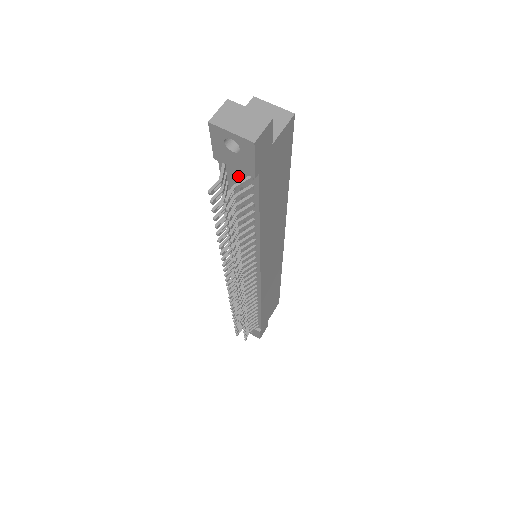
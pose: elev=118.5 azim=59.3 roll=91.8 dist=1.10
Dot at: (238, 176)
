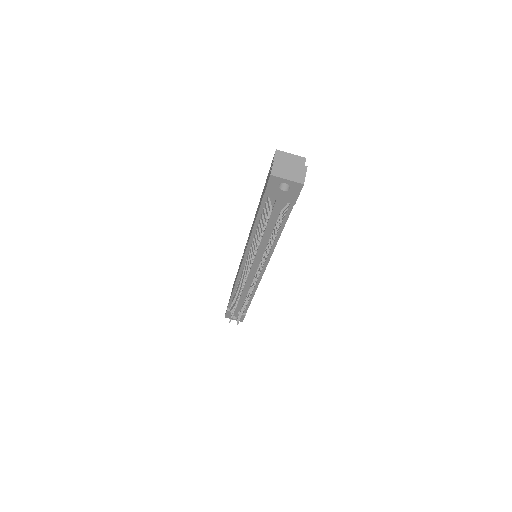
Dot at: (280, 205)
